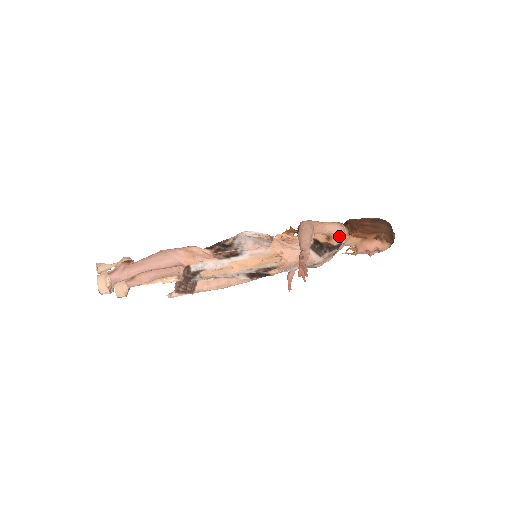
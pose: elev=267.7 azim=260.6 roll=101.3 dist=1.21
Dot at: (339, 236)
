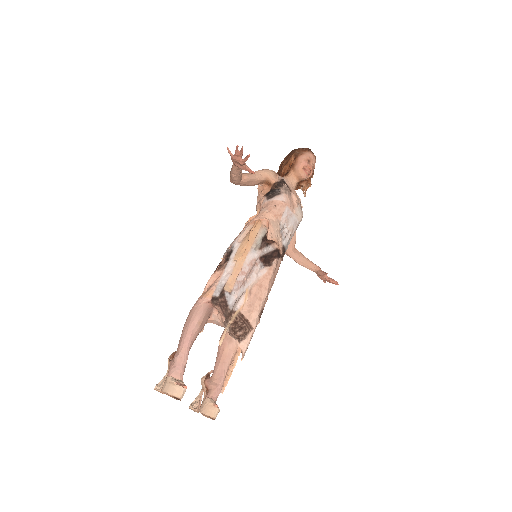
Dot at: (271, 173)
